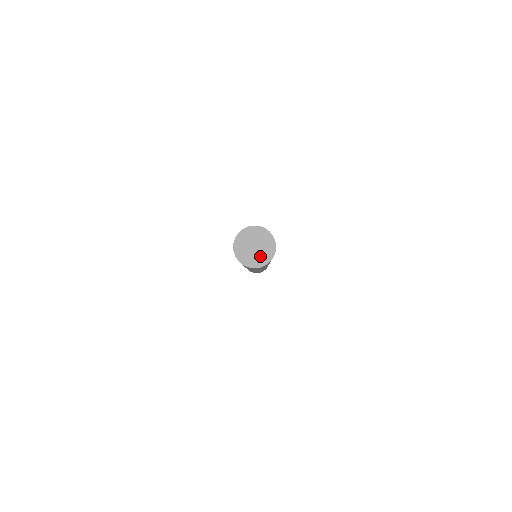
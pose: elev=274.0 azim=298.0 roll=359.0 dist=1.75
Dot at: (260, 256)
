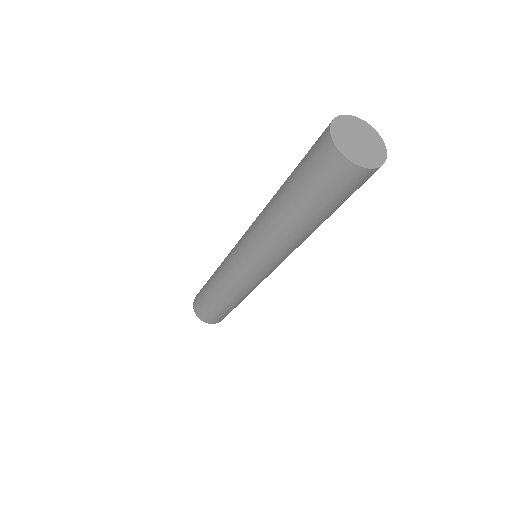
Dot at: (367, 154)
